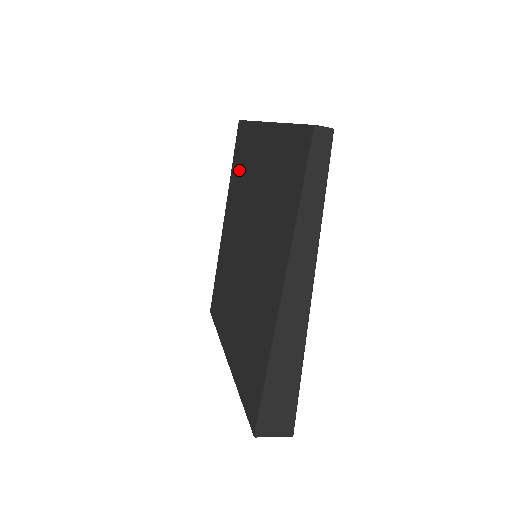
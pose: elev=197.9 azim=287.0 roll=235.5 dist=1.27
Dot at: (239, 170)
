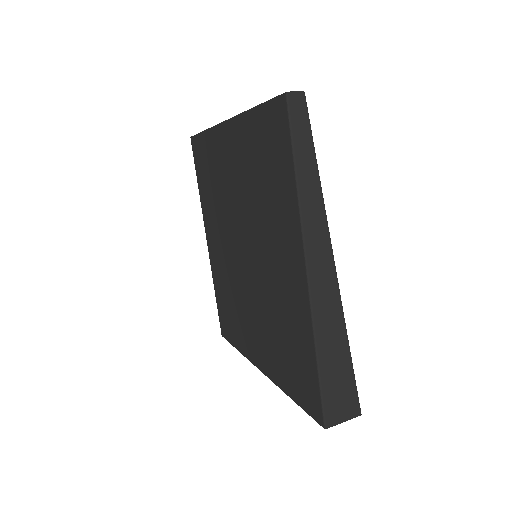
Dot at: (208, 182)
